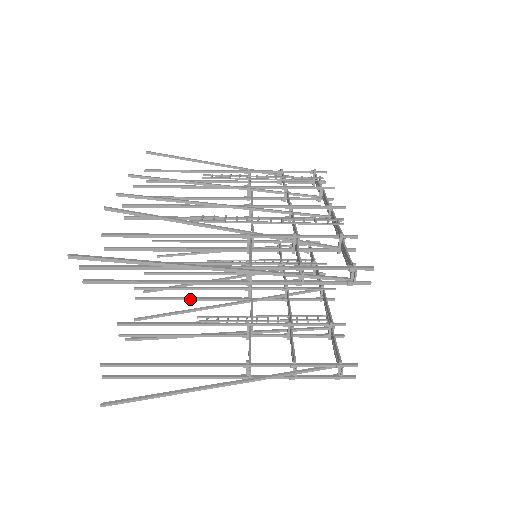
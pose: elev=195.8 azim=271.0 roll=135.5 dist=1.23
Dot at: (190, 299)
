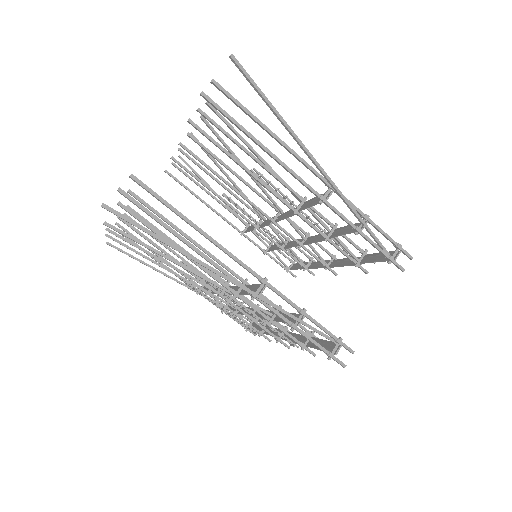
Dot at: (169, 254)
